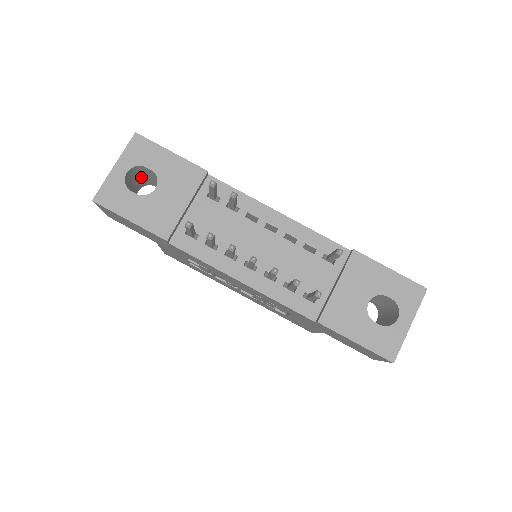
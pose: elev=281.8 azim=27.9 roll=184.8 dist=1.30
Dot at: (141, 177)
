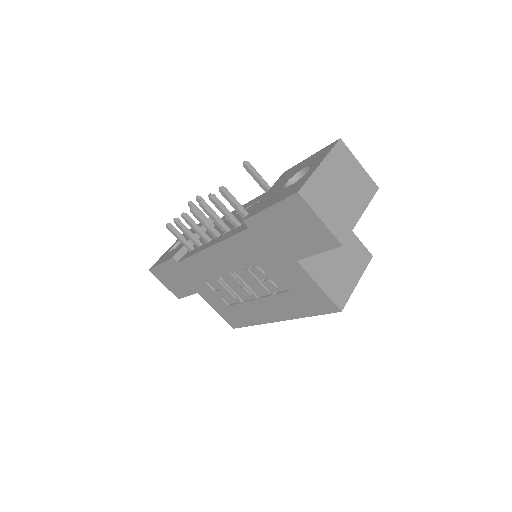
Dot at: occluded
